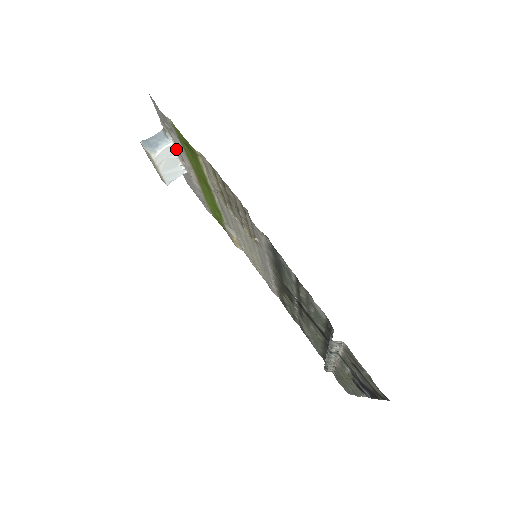
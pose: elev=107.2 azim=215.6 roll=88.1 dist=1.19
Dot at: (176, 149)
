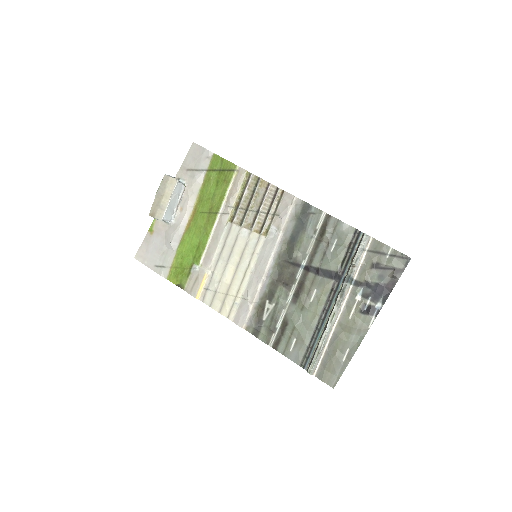
Dot at: (183, 192)
